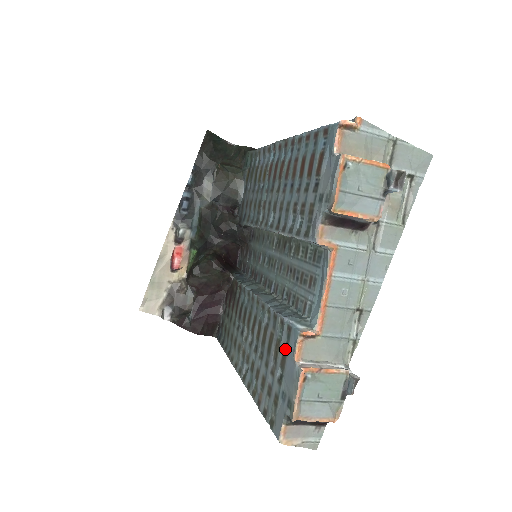
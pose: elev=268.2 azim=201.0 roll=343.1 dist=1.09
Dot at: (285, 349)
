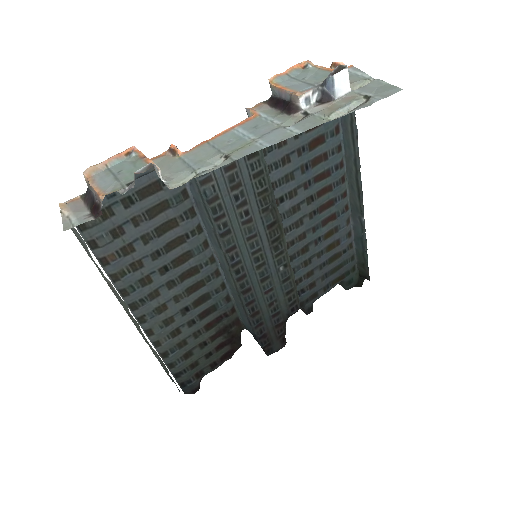
Dot at: (158, 187)
